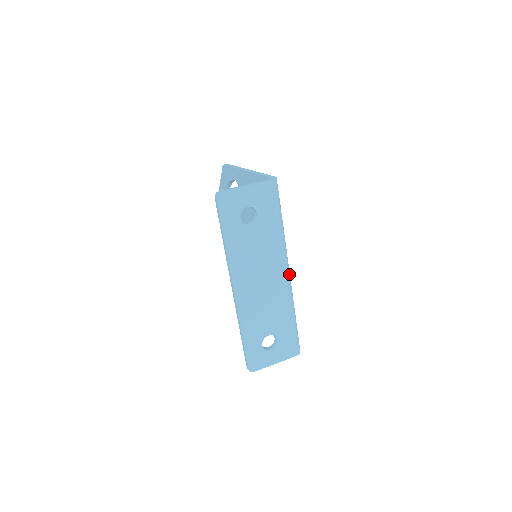
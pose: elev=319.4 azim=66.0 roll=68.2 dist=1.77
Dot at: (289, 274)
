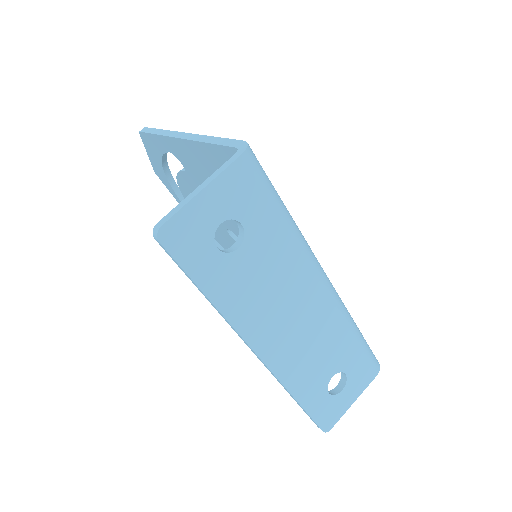
Dot at: (328, 281)
